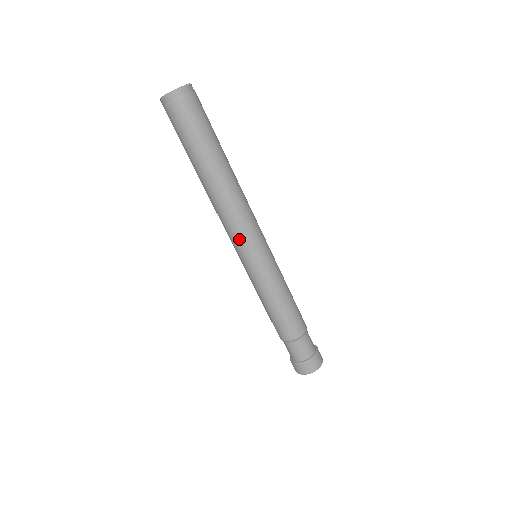
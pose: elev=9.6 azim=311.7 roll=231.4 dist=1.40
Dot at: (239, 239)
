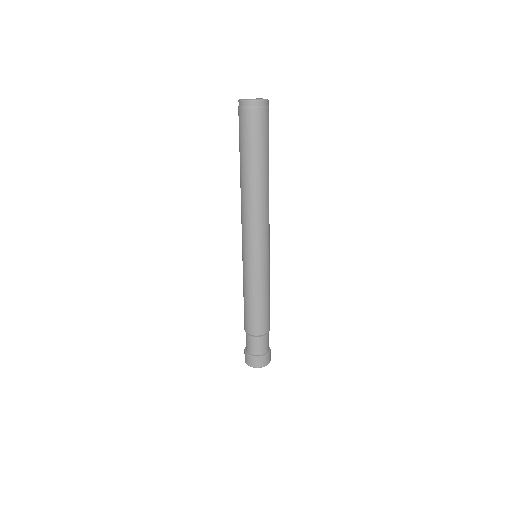
Dot at: (259, 237)
